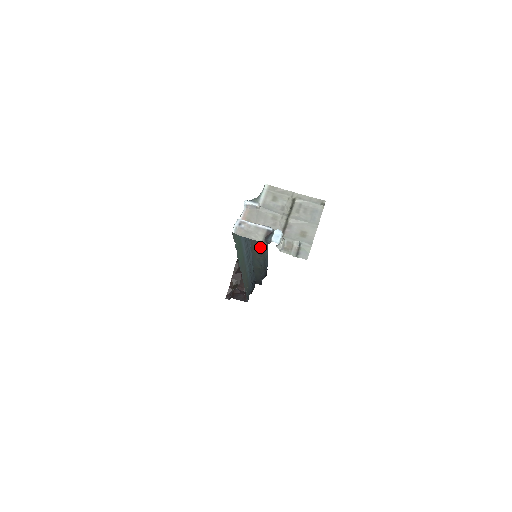
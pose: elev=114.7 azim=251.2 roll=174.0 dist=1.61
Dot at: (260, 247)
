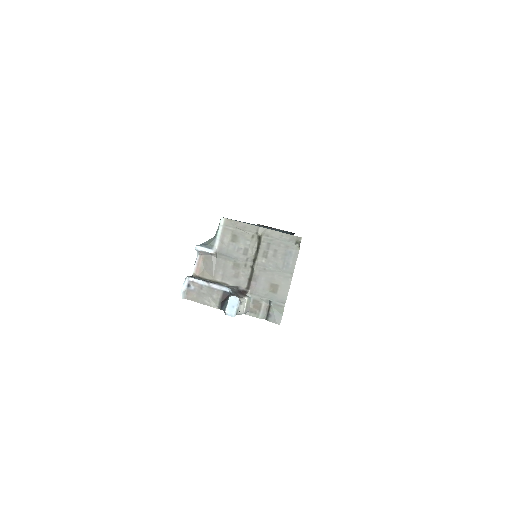
Dot at: occluded
